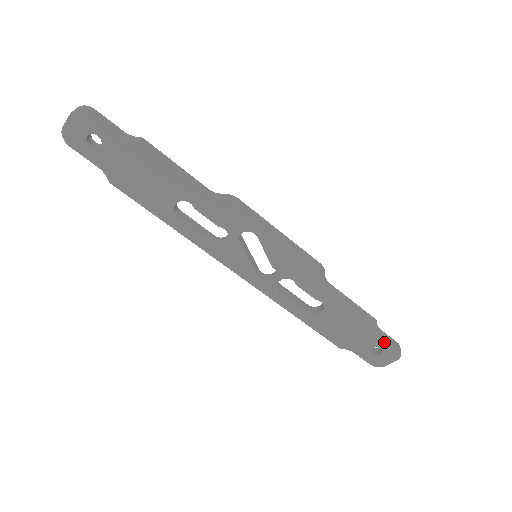
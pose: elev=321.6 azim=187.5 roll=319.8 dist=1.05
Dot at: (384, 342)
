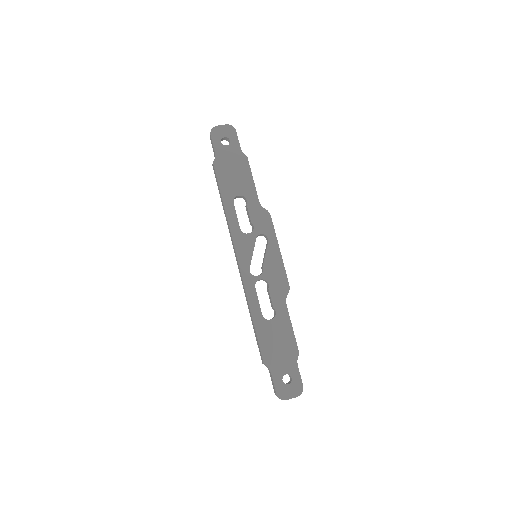
Dot at: (297, 372)
